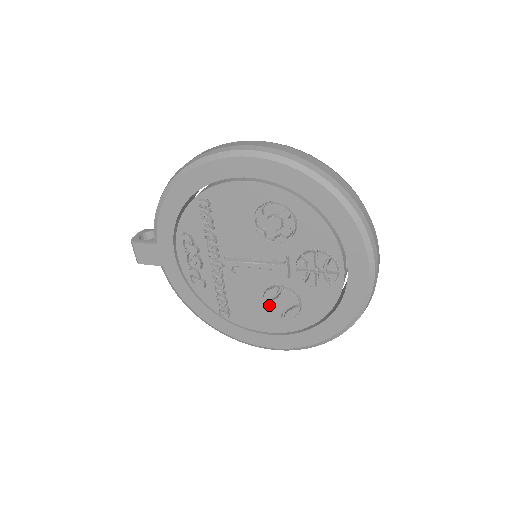
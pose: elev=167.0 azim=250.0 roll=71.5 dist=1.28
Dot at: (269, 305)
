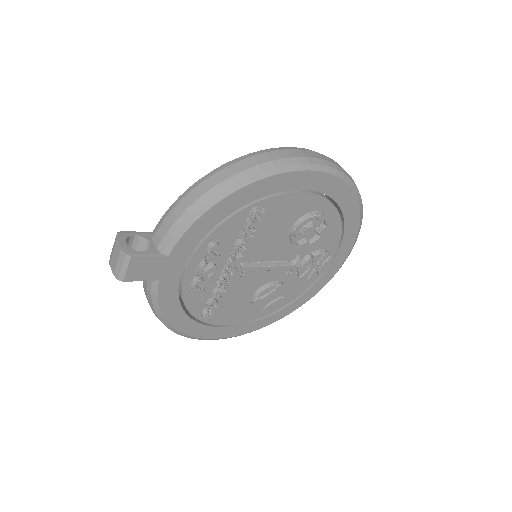
Dot at: (259, 301)
